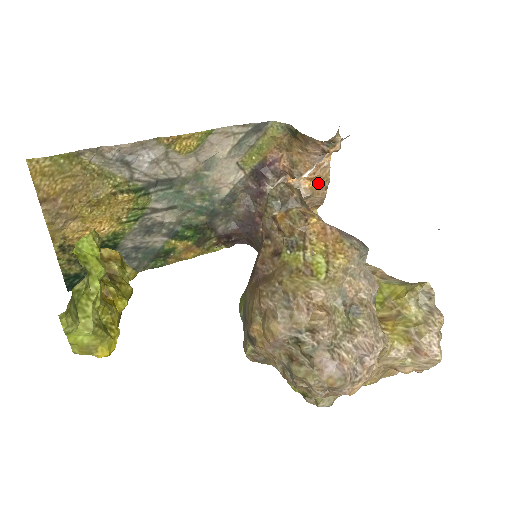
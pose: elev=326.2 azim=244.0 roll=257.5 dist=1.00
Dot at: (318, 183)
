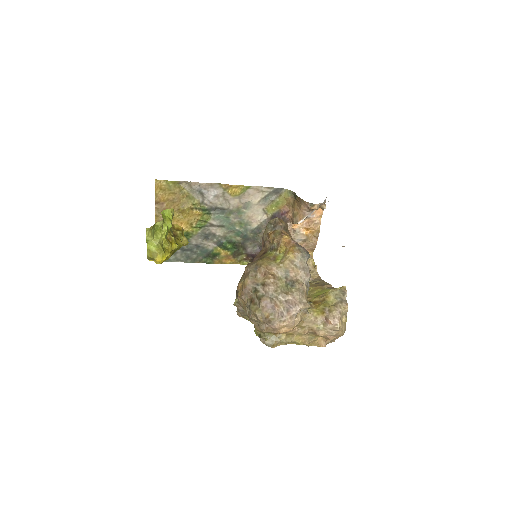
Dot at: (312, 233)
